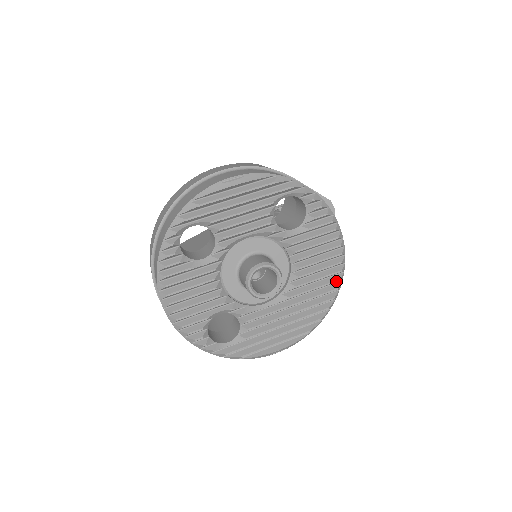
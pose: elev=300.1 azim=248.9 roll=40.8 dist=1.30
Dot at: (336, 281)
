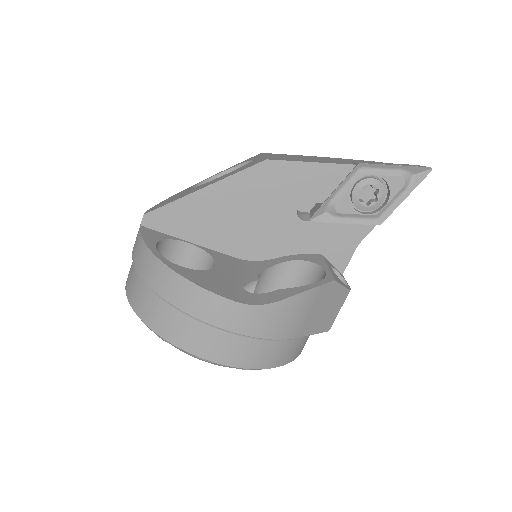
Dot at: occluded
